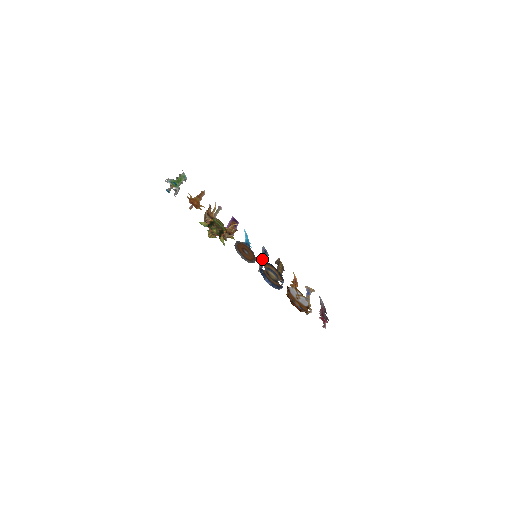
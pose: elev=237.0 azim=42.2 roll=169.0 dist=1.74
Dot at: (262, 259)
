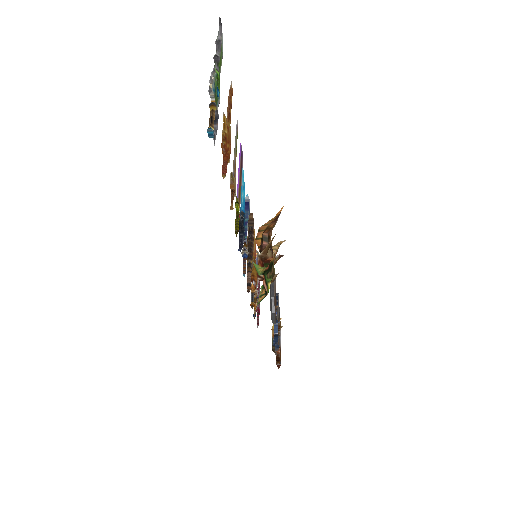
Dot at: occluded
